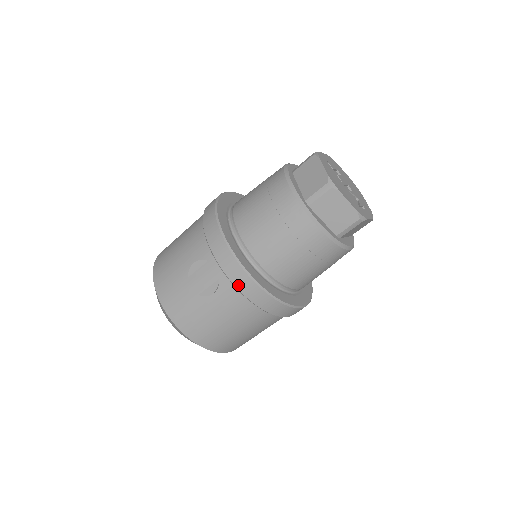
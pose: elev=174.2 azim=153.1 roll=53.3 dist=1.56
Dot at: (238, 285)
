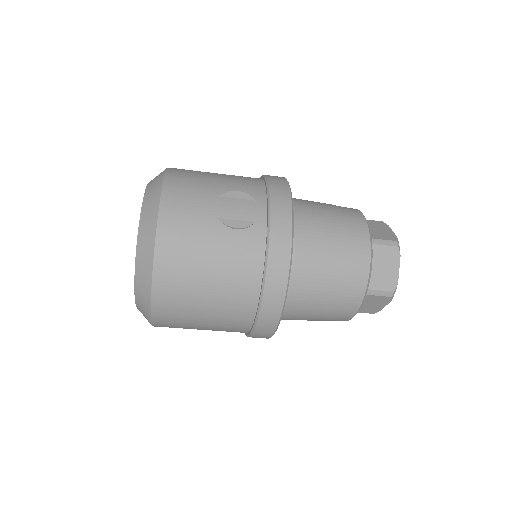
Dot at: (273, 241)
